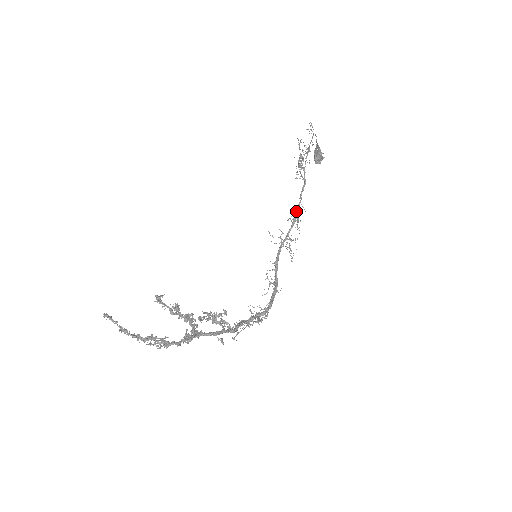
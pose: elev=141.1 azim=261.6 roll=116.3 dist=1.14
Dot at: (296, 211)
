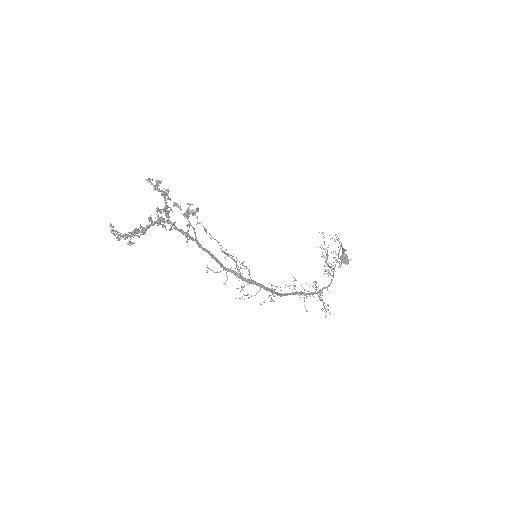
Dot at: (320, 290)
